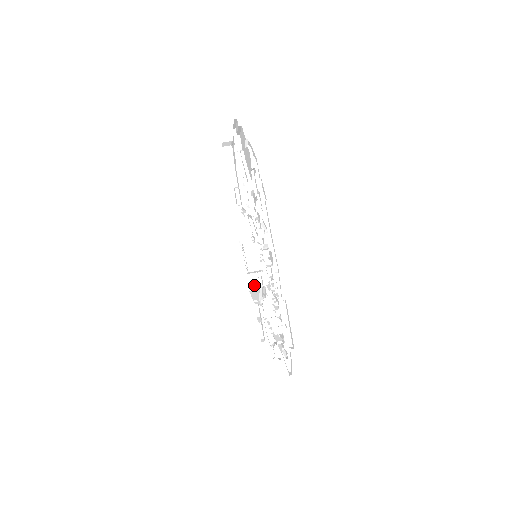
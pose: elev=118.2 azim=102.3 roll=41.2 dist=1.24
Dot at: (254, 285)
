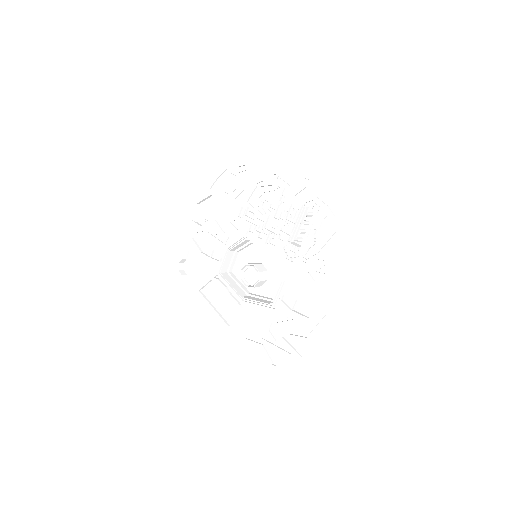
Dot at: (268, 302)
